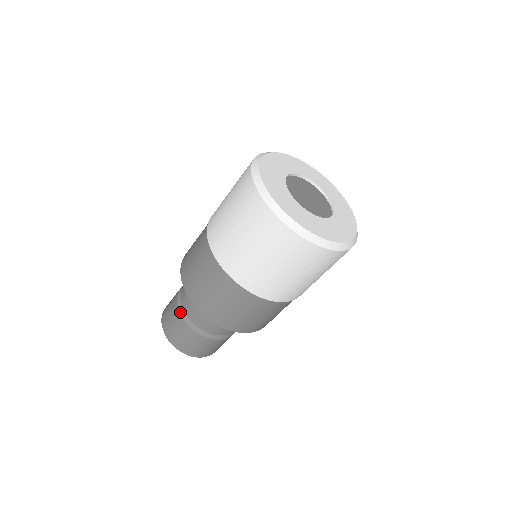
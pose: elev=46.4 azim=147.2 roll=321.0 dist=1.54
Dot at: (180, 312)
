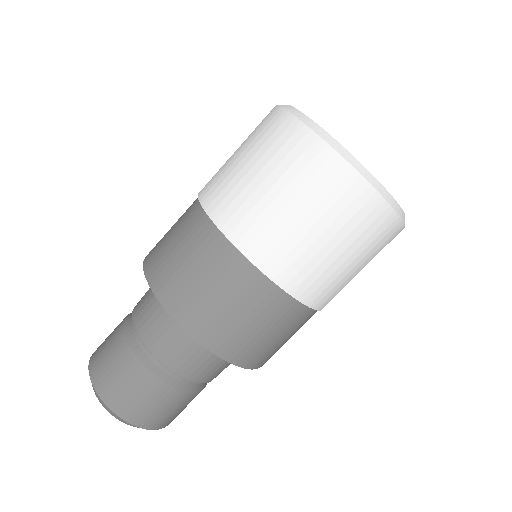
Dot at: (127, 316)
